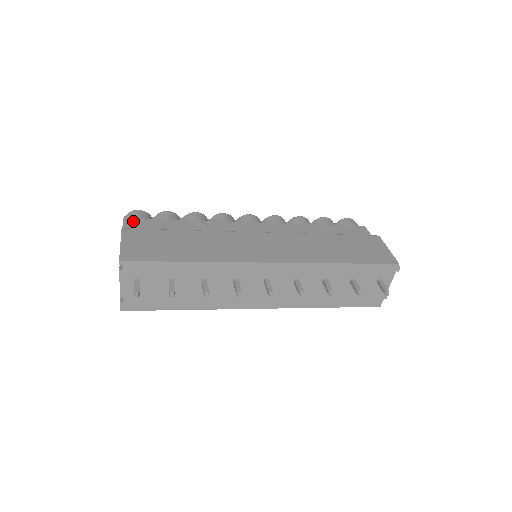
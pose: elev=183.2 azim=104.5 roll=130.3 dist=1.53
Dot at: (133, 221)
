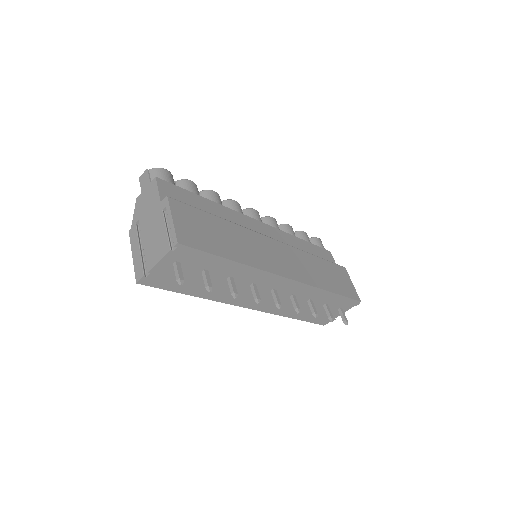
Dot at: (166, 184)
